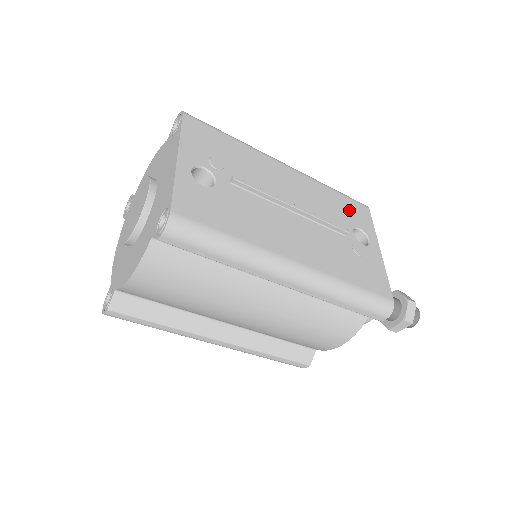
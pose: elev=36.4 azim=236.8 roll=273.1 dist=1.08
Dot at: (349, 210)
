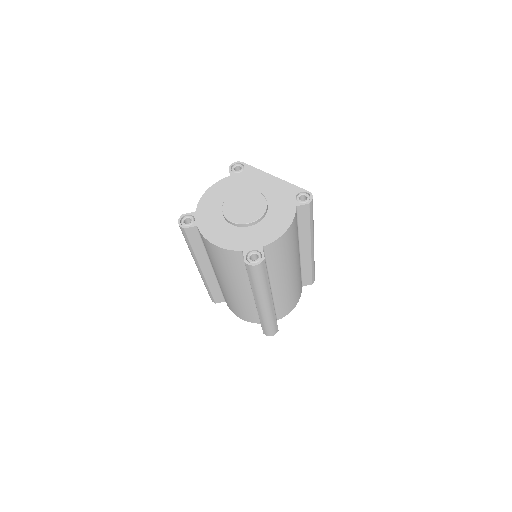
Dot at: occluded
